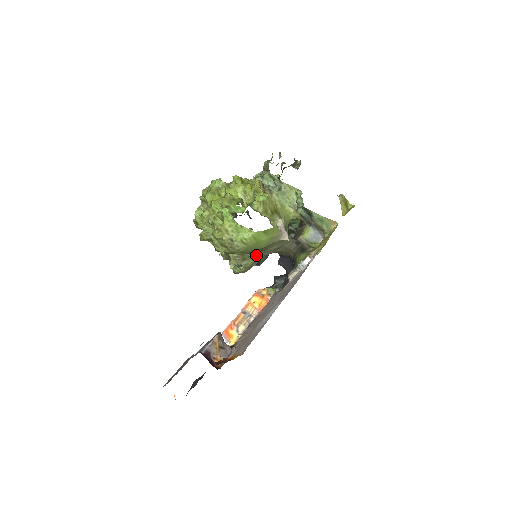
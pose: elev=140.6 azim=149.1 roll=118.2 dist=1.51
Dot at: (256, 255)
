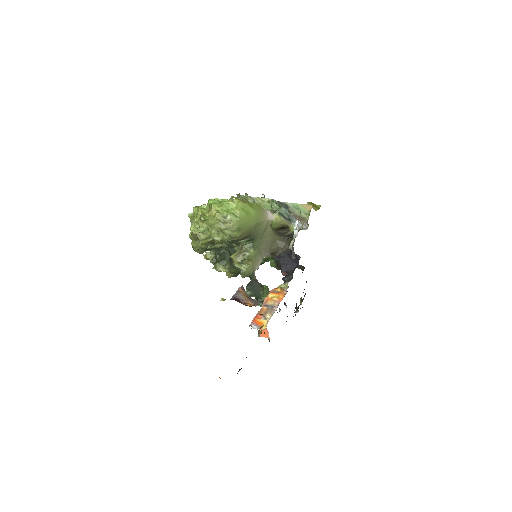
Dot at: (254, 245)
